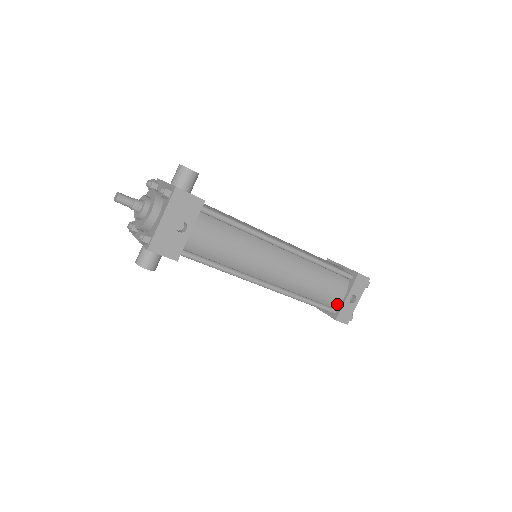
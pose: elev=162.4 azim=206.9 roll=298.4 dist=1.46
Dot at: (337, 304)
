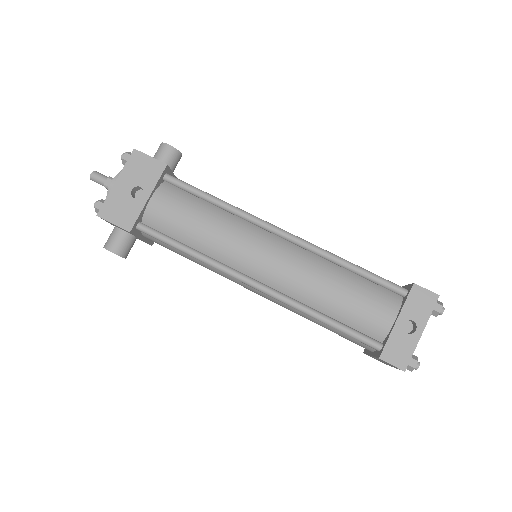
Dot at: (384, 335)
